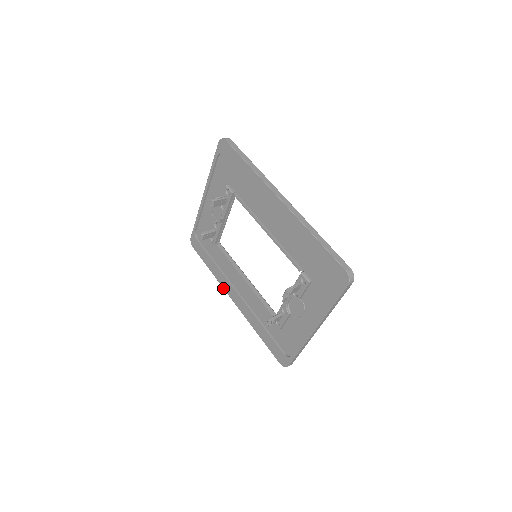
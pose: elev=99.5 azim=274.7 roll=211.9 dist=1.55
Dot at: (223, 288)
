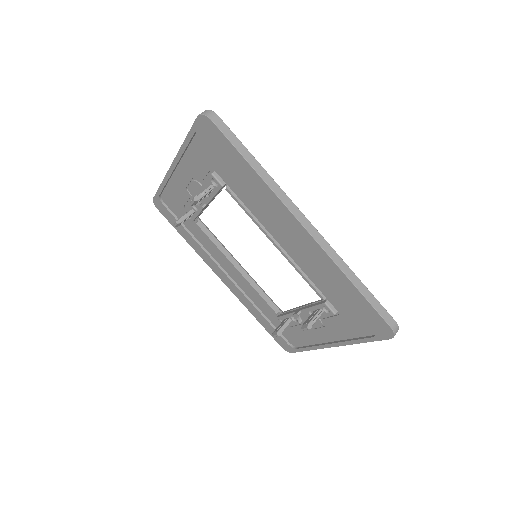
Dot at: occluded
